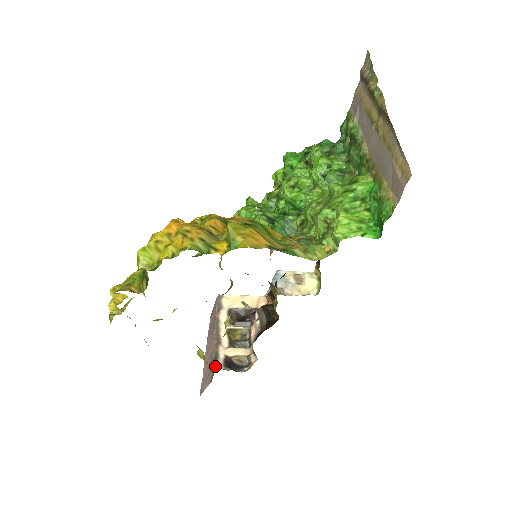
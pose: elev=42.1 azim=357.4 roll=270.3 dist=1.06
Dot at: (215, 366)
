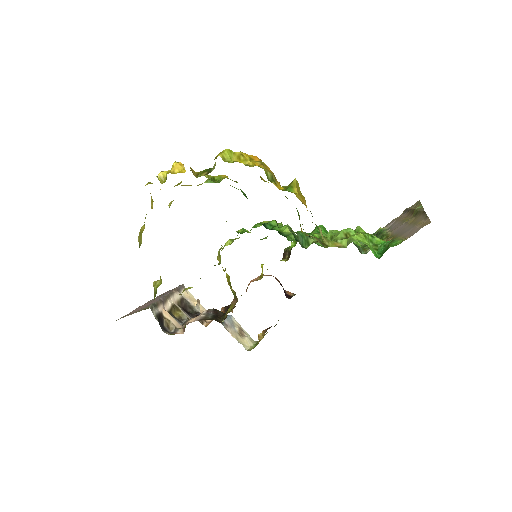
Dot at: (151, 308)
